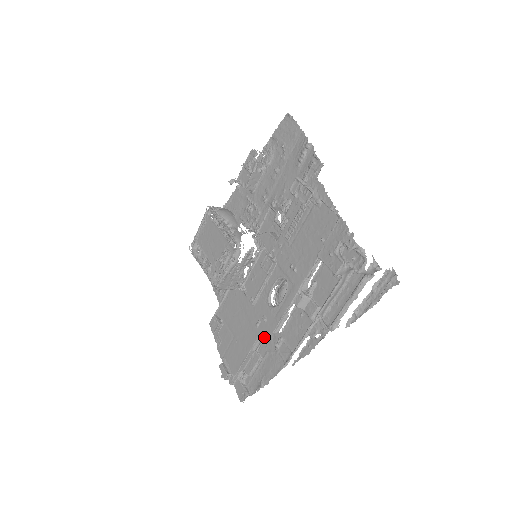
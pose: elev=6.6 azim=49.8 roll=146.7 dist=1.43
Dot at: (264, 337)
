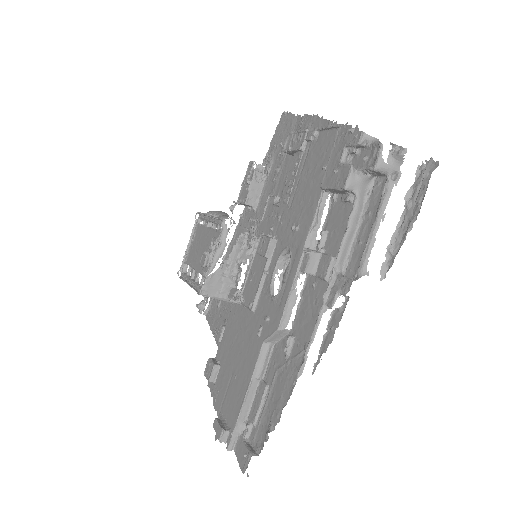
Dot at: (271, 352)
